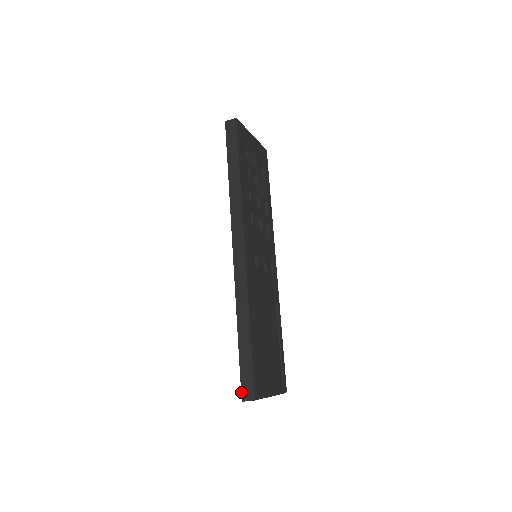
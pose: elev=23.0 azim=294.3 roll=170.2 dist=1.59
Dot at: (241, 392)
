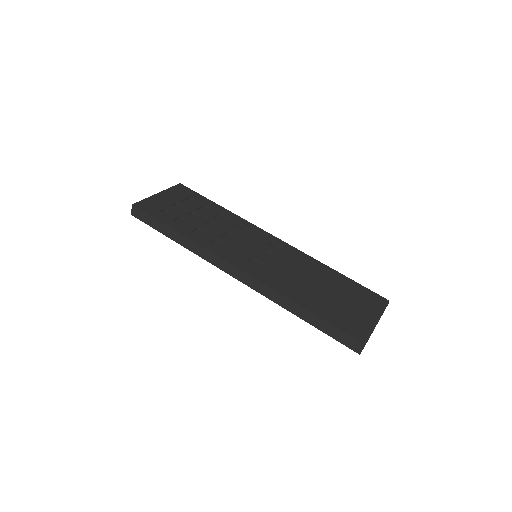
Dot at: occluded
